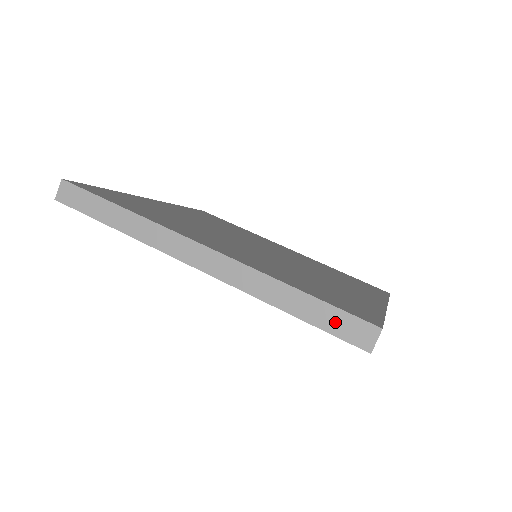
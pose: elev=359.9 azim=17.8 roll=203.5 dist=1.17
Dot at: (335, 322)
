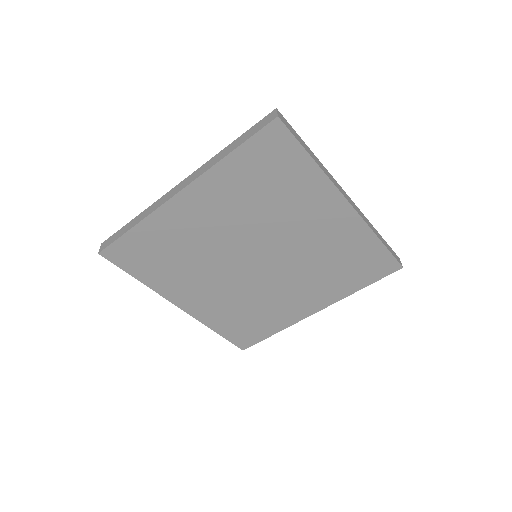
Dot at: (254, 130)
